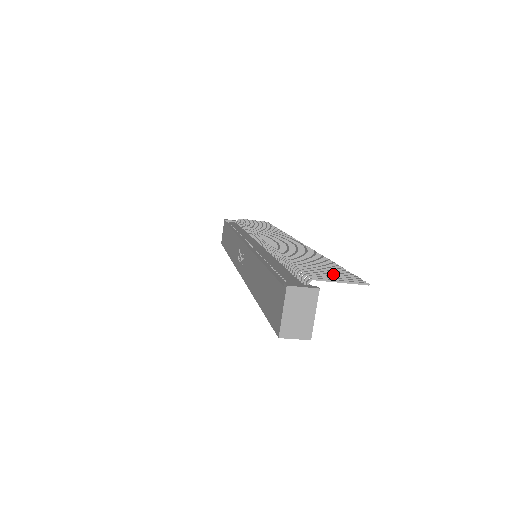
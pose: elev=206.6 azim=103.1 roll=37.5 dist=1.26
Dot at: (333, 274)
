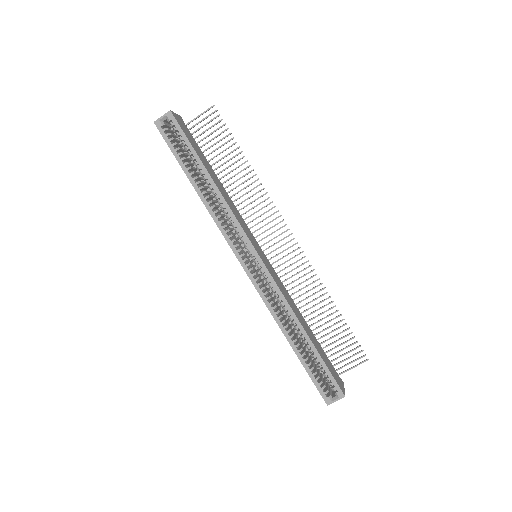
Dot at: (208, 129)
